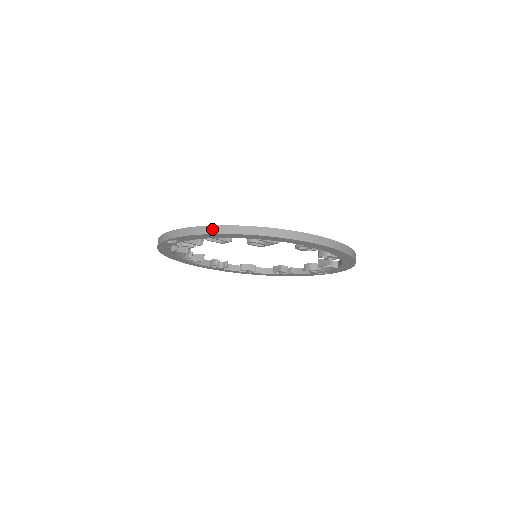
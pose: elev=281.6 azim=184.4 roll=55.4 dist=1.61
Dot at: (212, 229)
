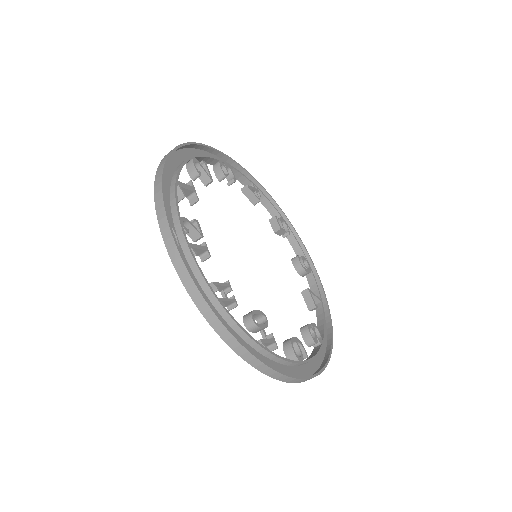
Dot at: (214, 321)
